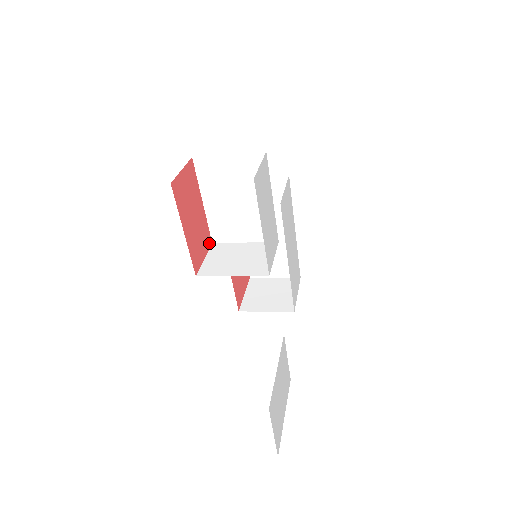
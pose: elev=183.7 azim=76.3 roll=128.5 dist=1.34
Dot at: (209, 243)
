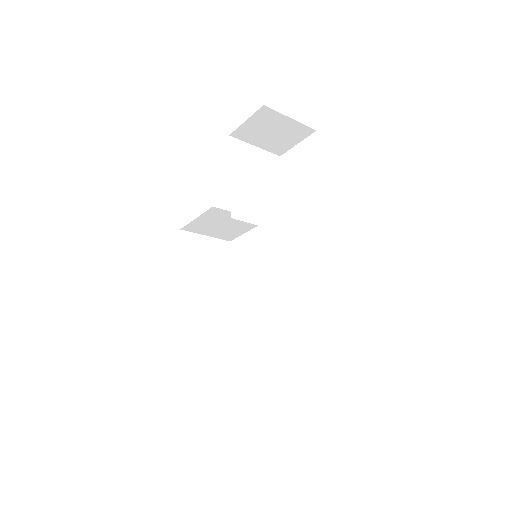
Dot at: occluded
